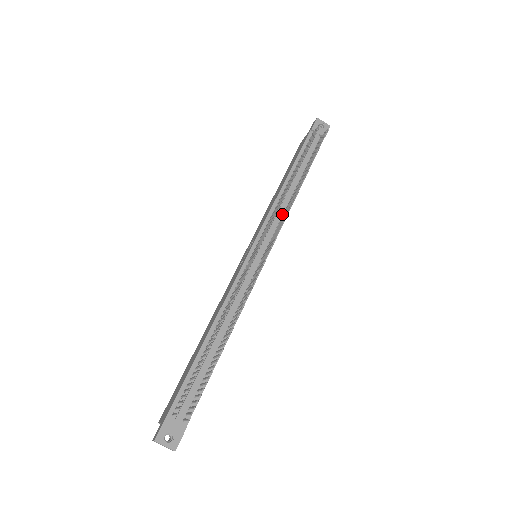
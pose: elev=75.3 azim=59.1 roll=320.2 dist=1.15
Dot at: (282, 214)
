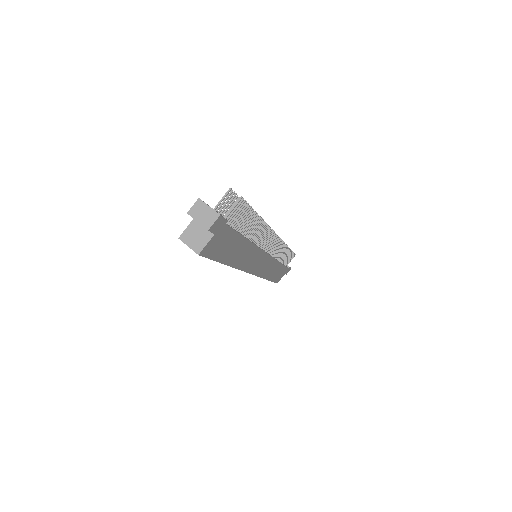
Dot at: (272, 256)
